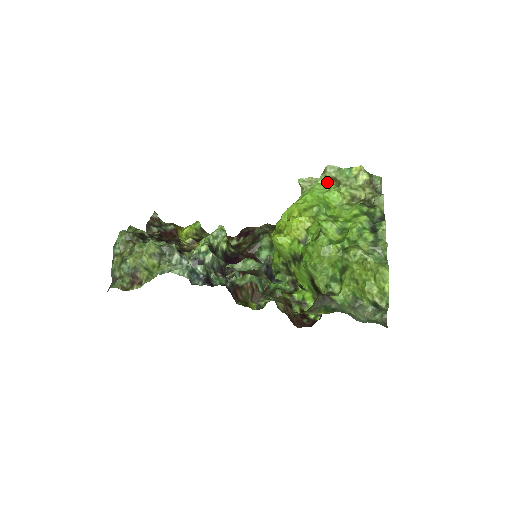
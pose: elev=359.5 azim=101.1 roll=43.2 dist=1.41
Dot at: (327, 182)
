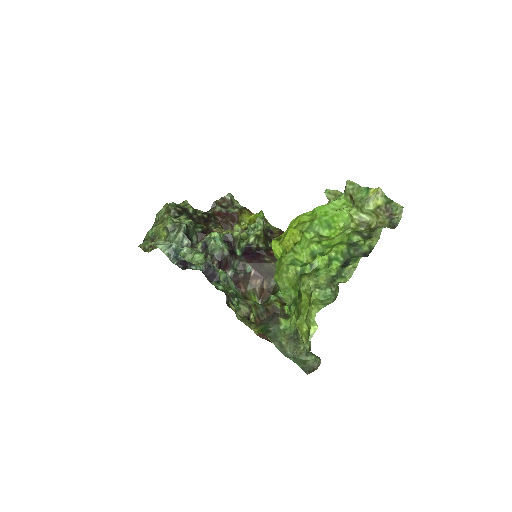
Dot at: (347, 199)
